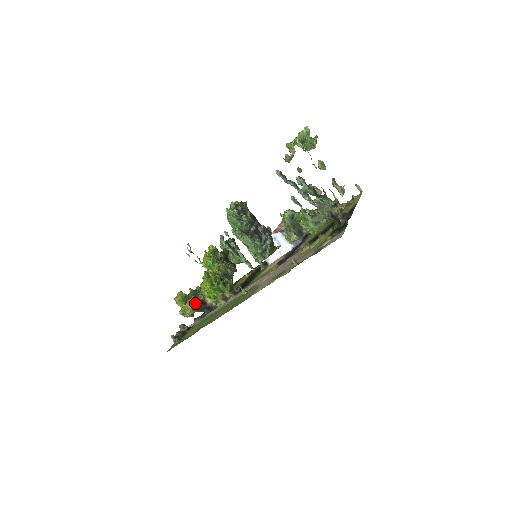
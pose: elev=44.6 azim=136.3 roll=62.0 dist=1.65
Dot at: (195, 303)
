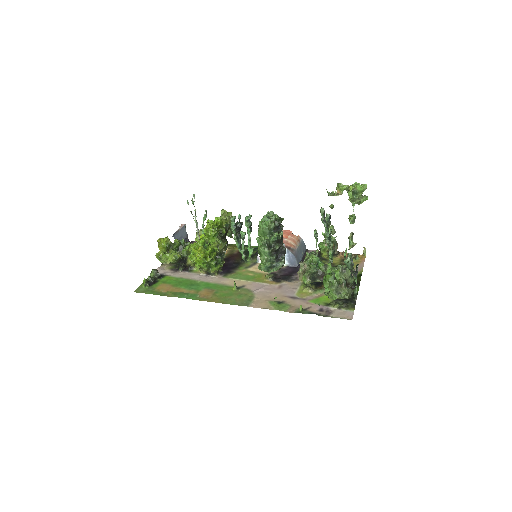
Dot at: (178, 259)
